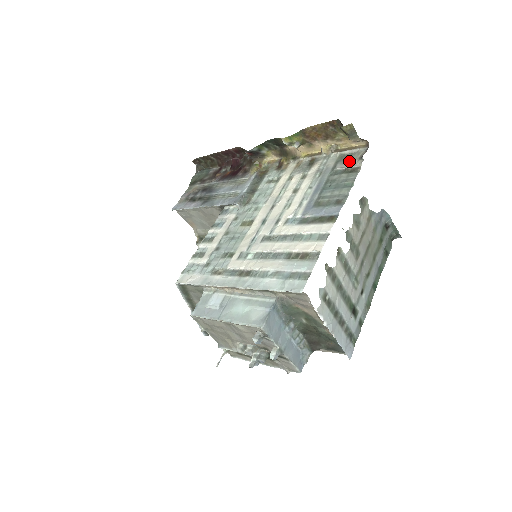
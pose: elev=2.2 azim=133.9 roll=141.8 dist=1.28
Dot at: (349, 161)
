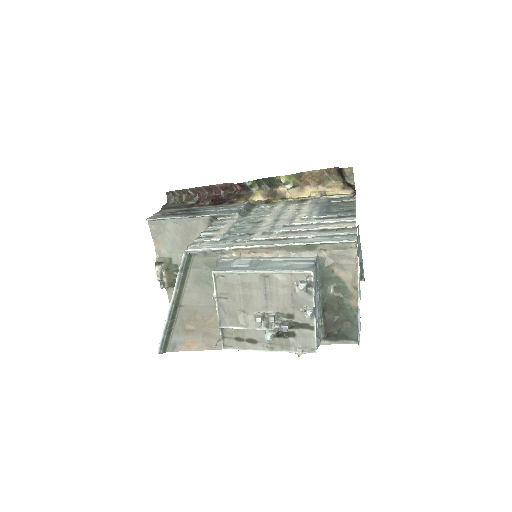
Dot at: (342, 199)
